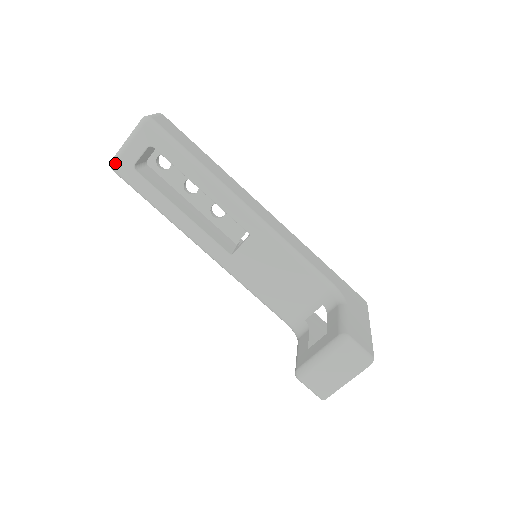
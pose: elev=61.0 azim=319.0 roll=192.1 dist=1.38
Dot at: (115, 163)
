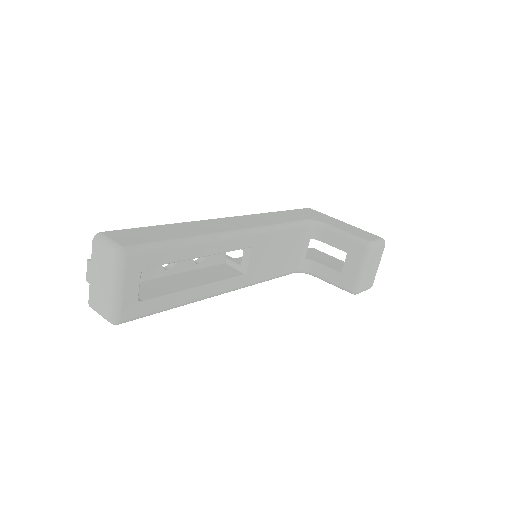
Dot at: (120, 317)
